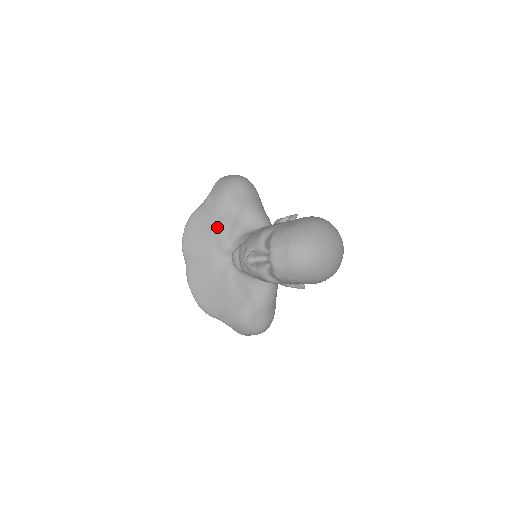
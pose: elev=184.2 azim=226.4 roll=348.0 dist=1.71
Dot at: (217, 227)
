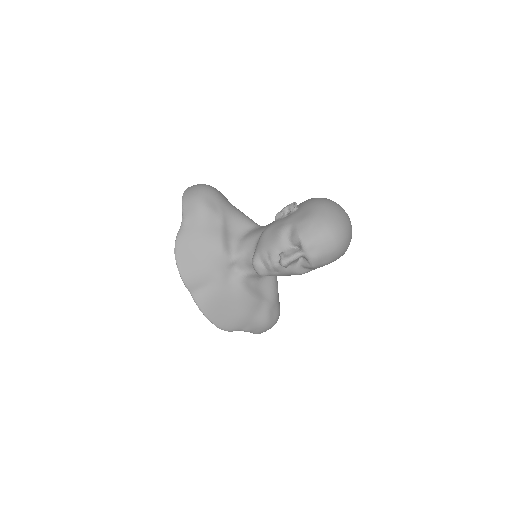
Dot at: (211, 244)
